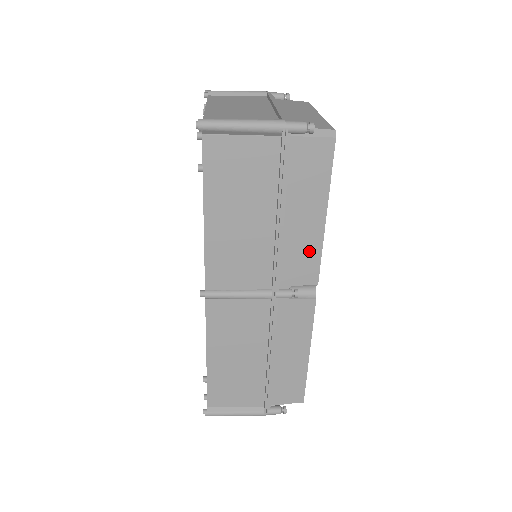
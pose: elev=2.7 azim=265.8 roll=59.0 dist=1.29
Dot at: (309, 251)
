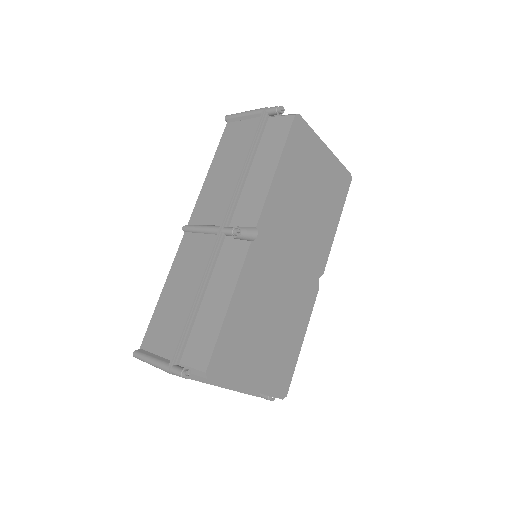
Dot at: (258, 196)
